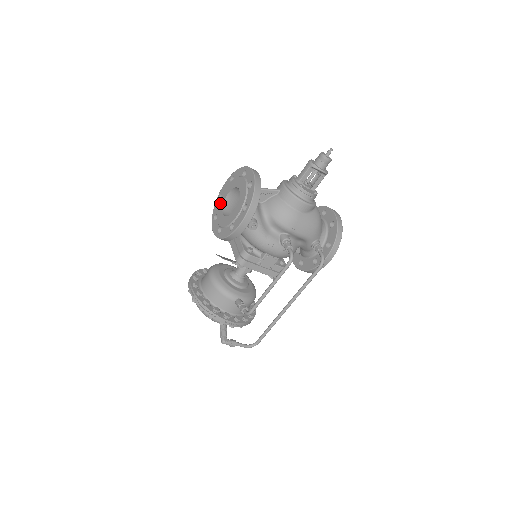
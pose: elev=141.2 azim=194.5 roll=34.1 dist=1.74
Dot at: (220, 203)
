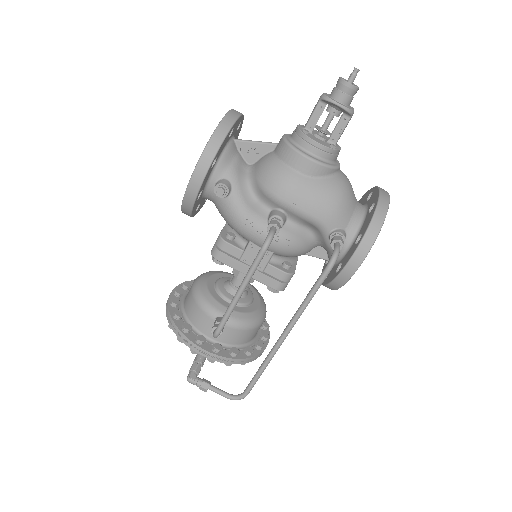
Dot at: occluded
